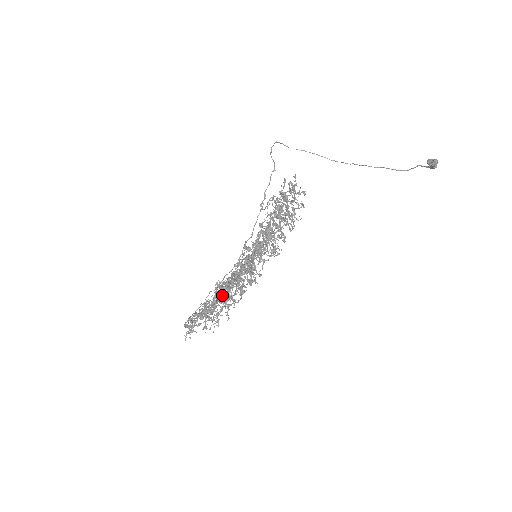
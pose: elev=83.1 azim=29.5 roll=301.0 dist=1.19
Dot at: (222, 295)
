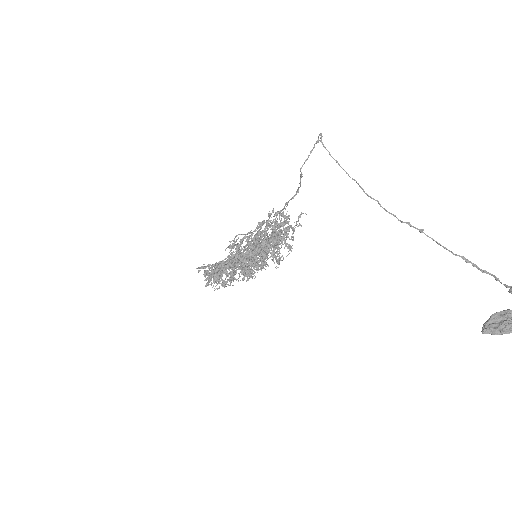
Dot at: occluded
